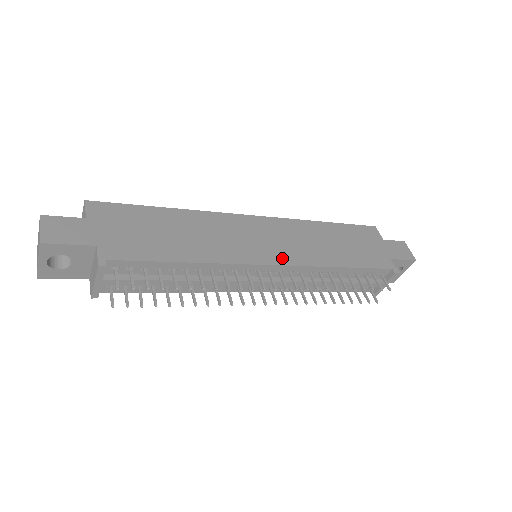
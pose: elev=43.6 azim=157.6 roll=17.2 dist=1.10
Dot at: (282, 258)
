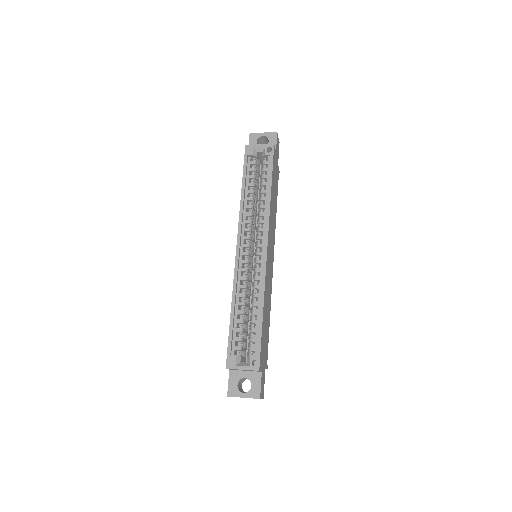
Dot at: (273, 252)
